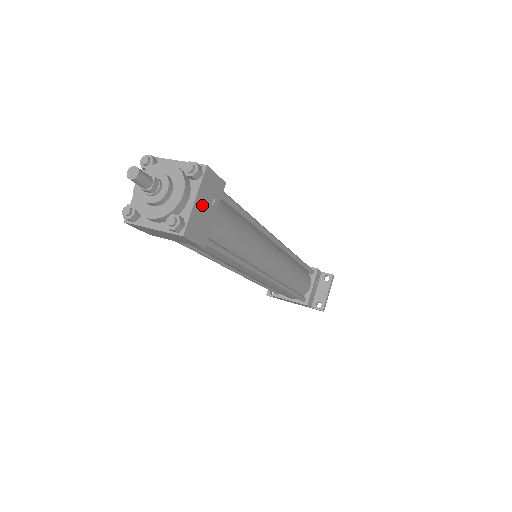
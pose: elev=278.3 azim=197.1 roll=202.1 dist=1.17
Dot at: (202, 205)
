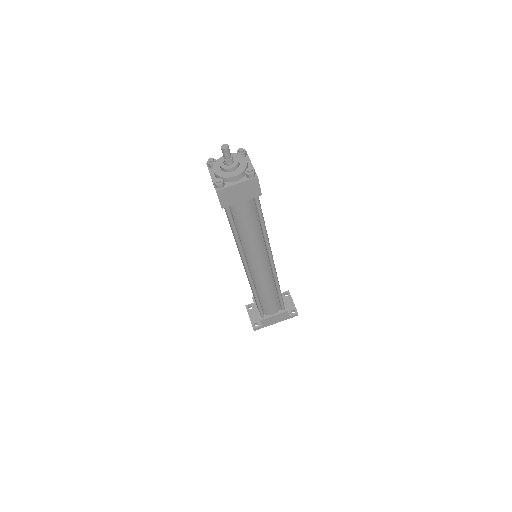
Dot at: occluded
